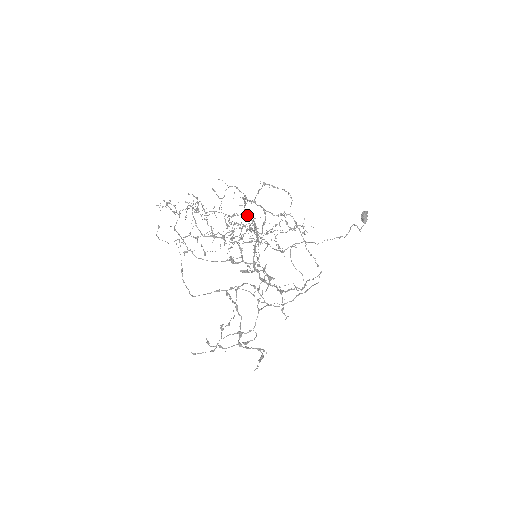
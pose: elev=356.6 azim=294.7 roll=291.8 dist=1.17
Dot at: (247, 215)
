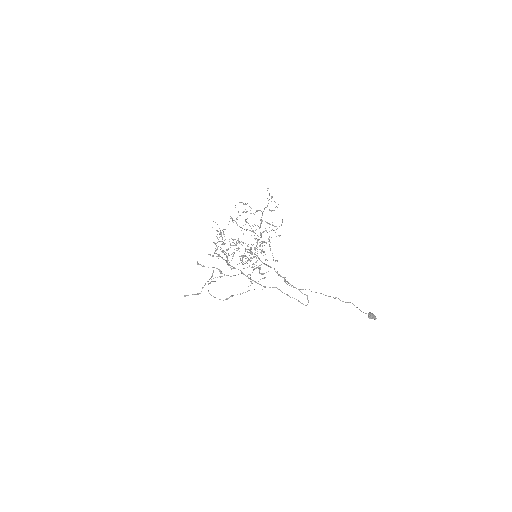
Dot at: occluded
